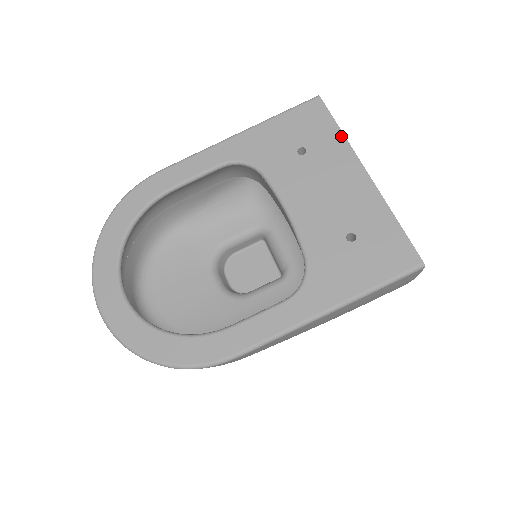
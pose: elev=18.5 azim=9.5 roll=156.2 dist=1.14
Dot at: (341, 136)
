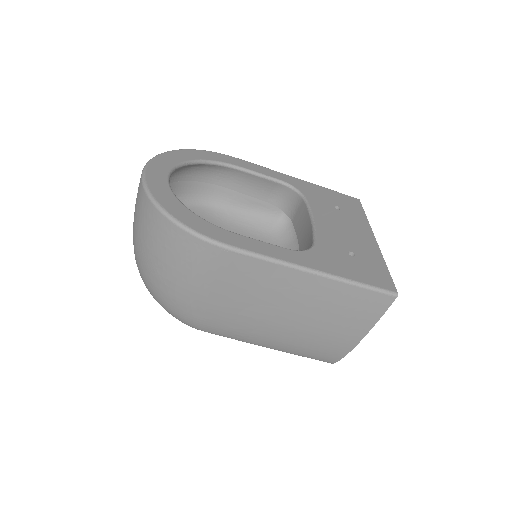
Dot at: (365, 218)
